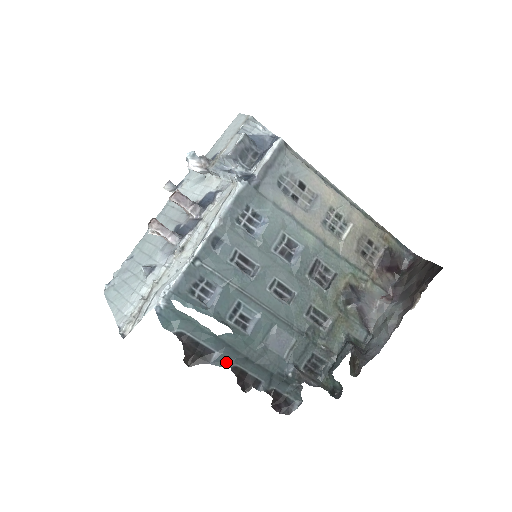
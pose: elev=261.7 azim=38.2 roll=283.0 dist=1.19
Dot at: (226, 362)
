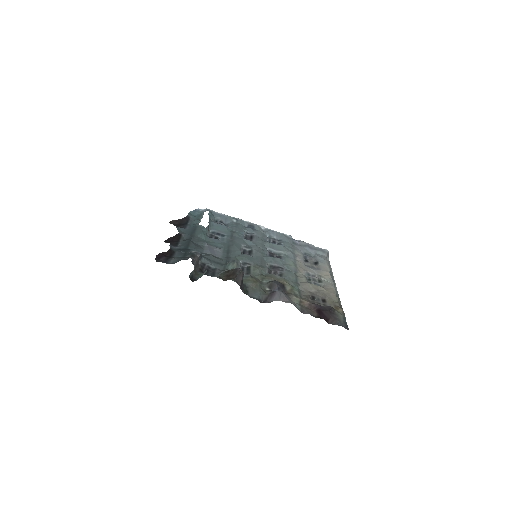
Dot at: (182, 232)
